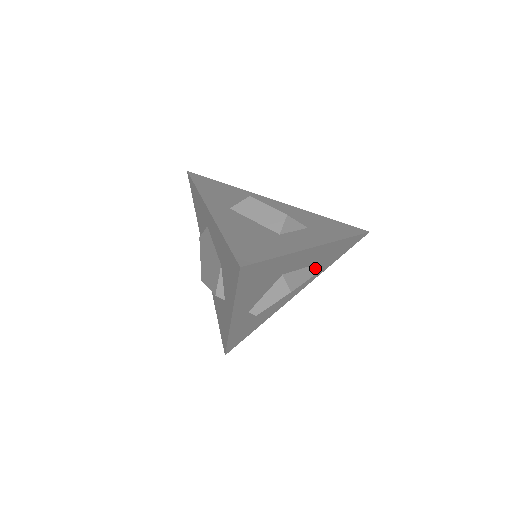
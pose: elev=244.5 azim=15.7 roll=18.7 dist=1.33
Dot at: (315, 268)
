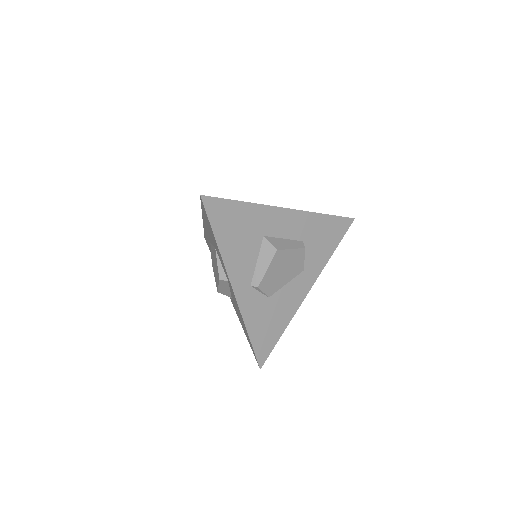
Dot at: (309, 250)
